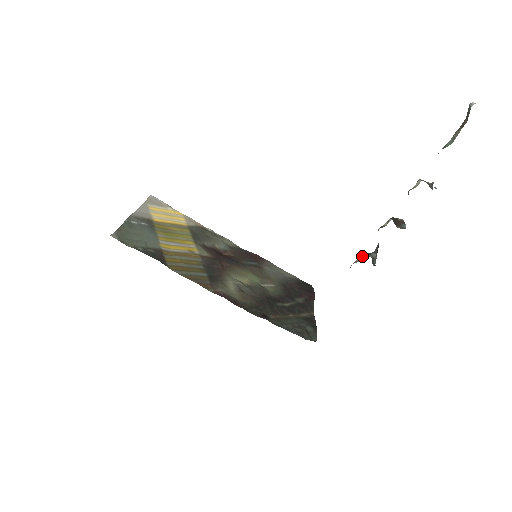
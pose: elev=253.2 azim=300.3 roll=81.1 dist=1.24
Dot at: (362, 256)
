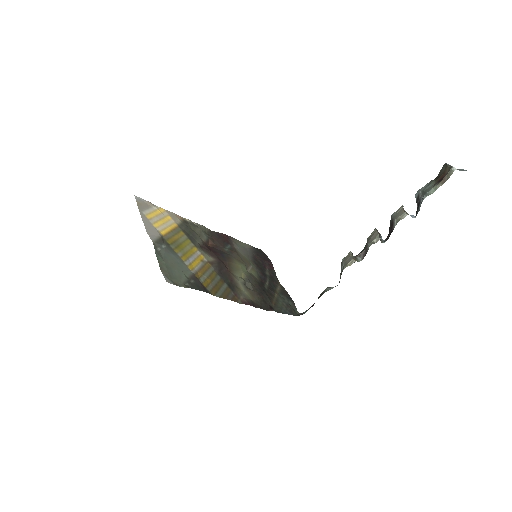
Dot at: (353, 262)
